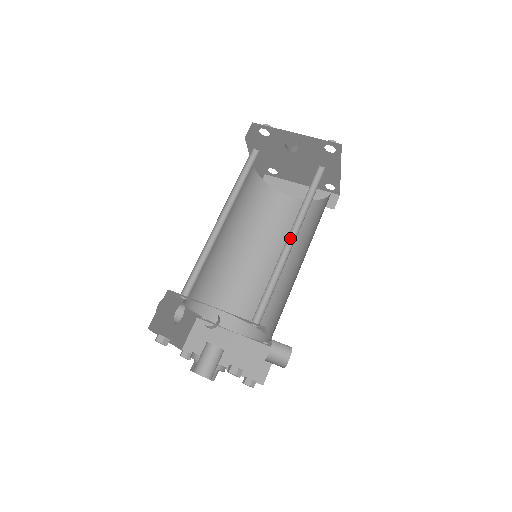
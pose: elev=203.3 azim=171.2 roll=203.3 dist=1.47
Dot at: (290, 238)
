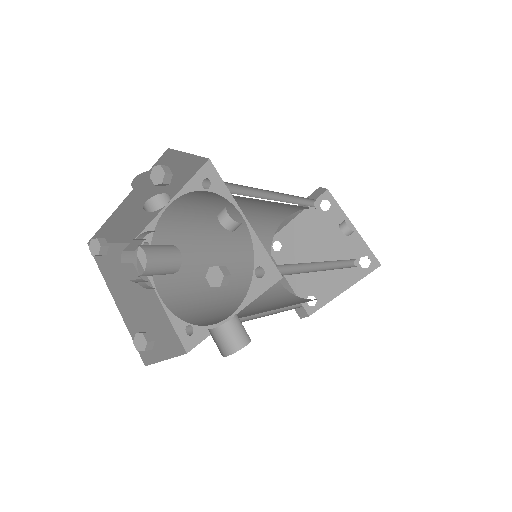
Dot at: (316, 266)
